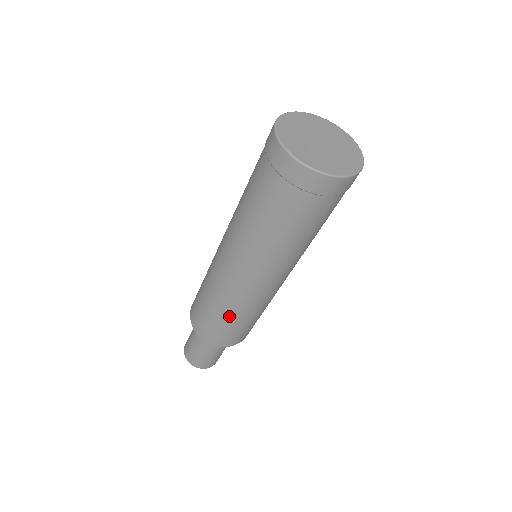
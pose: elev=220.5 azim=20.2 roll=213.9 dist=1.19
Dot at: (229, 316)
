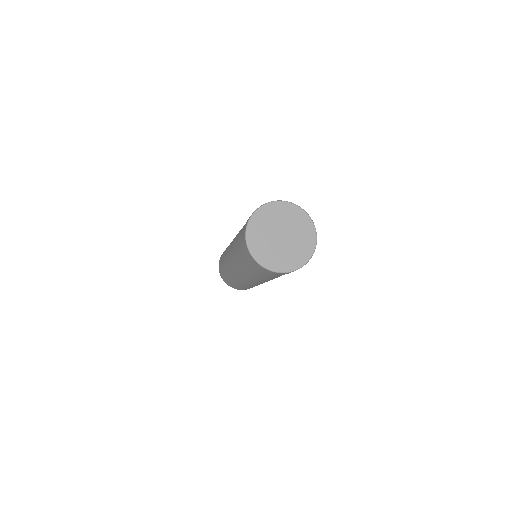
Dot at: (232, 281)
